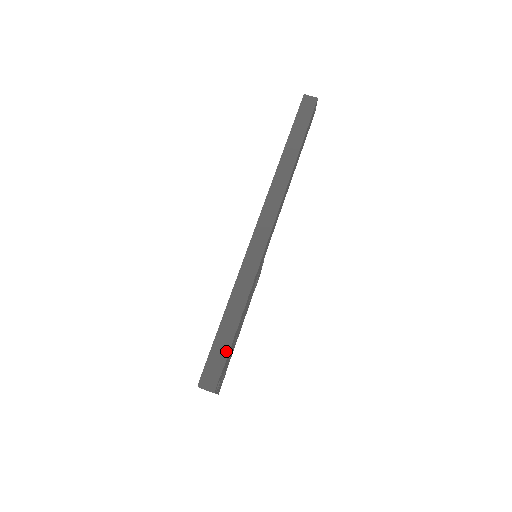
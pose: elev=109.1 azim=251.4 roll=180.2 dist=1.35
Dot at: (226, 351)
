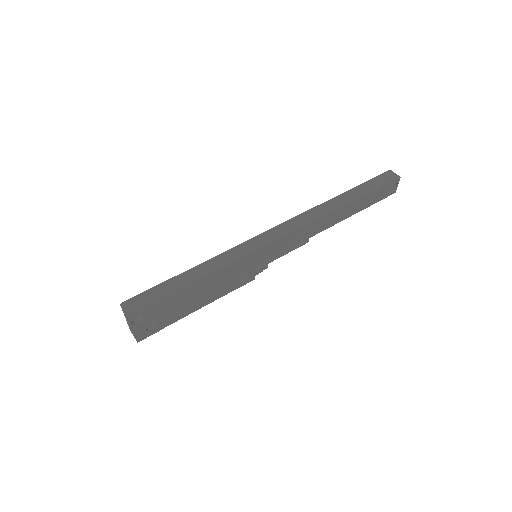
Dot at: (165, 295)
